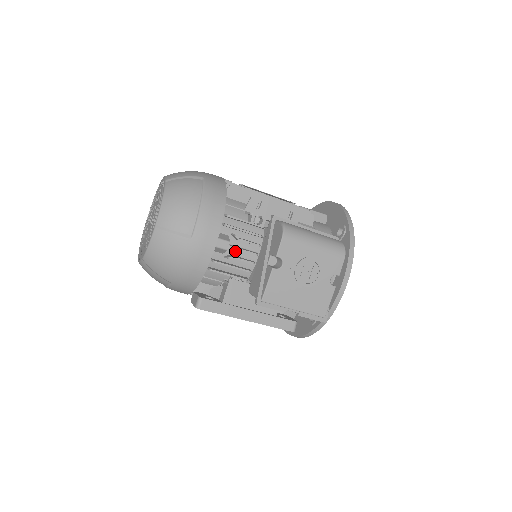
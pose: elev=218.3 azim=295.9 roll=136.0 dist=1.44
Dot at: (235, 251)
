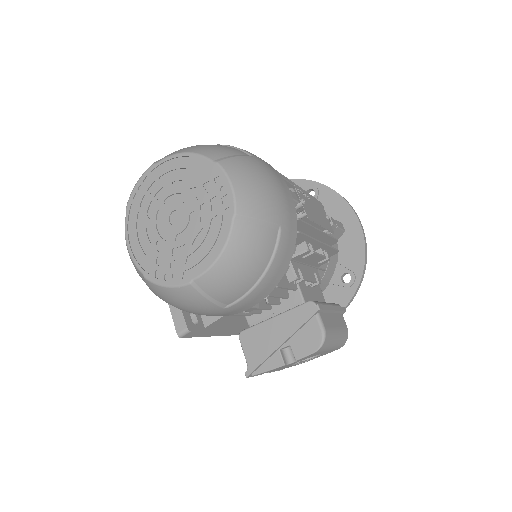
Dot at: occluded
